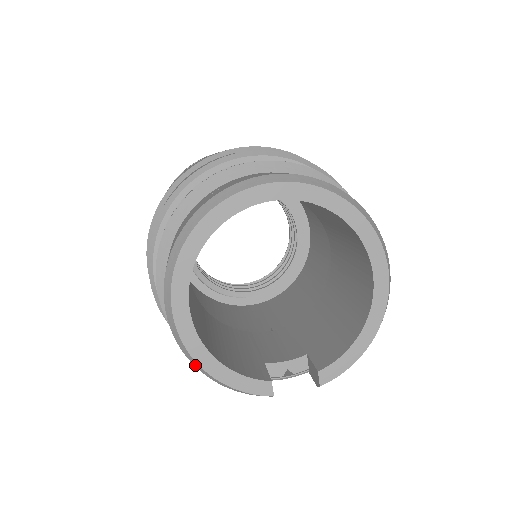
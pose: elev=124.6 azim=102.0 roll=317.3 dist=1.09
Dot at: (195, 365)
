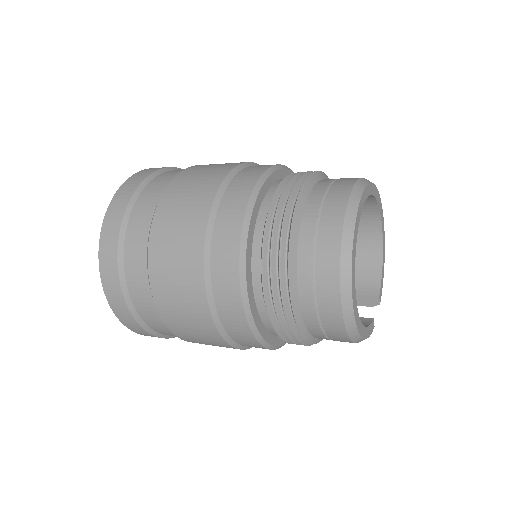
Dot at: (355, 340)
